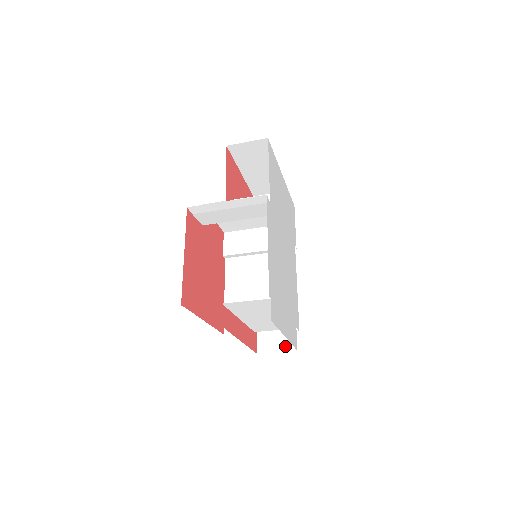
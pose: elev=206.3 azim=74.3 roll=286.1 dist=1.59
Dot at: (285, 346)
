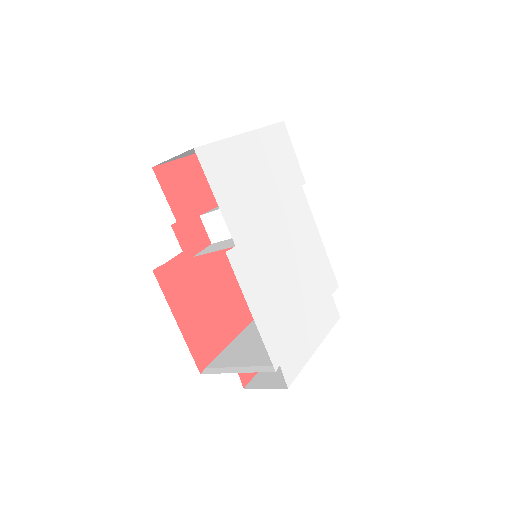
Dot at: occluded
